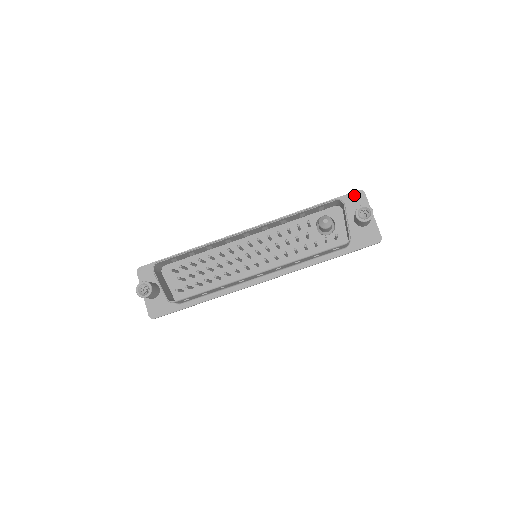
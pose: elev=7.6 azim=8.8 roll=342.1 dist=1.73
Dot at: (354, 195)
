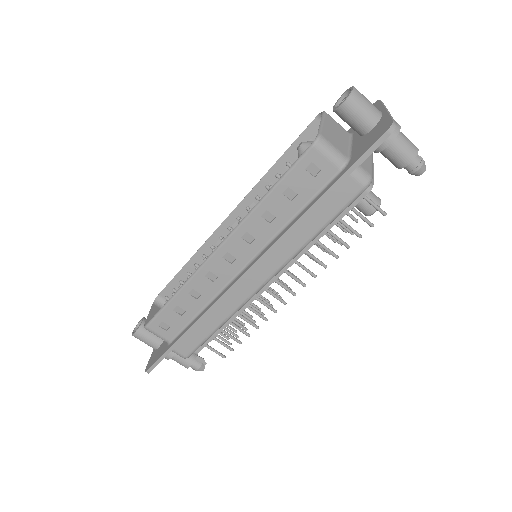
Dot at: occluded
